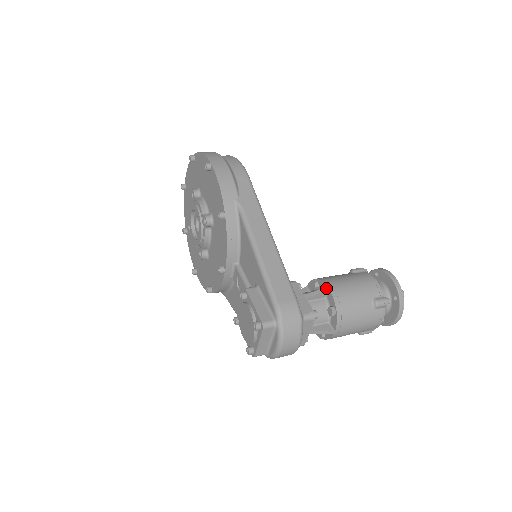
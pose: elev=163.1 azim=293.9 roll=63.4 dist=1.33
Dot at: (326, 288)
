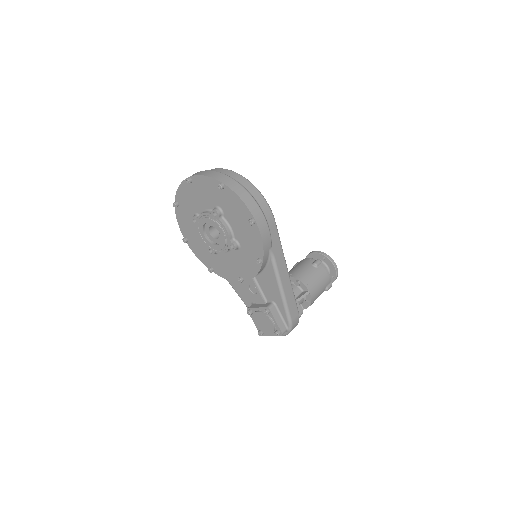
Dot at: (308, 292)
